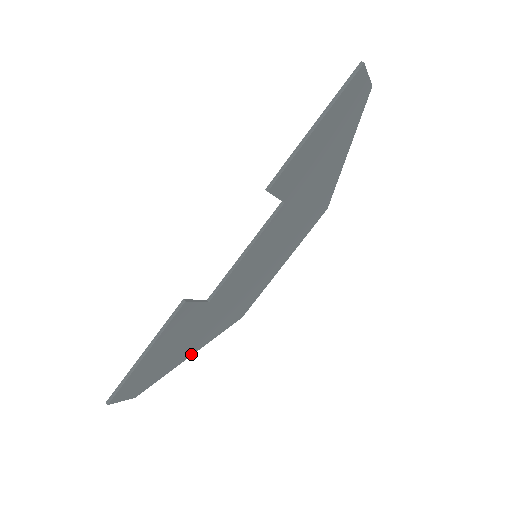
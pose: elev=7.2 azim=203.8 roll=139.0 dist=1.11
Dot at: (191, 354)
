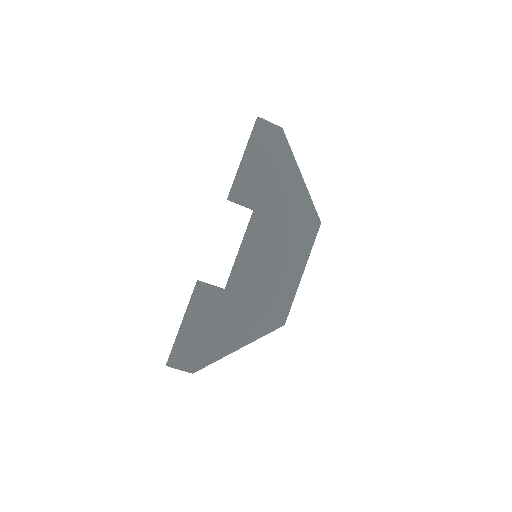
Dot at: (238, 348)
